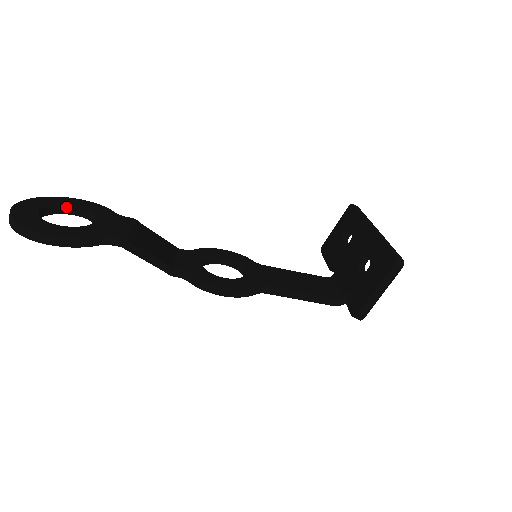
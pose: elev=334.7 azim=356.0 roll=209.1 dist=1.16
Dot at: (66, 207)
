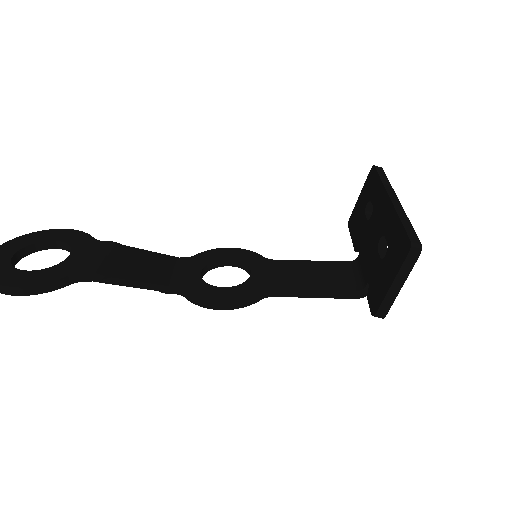
Dot at: (44, 243)
